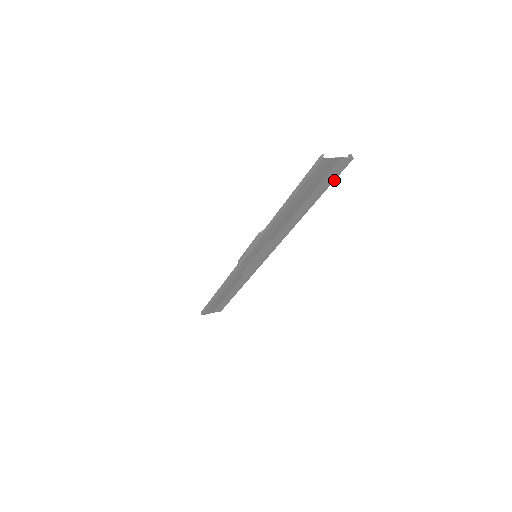
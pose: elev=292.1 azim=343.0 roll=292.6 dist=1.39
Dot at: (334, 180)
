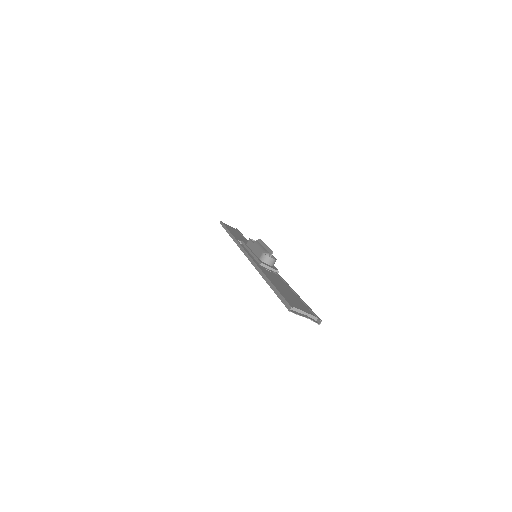
Dot at: occluded
